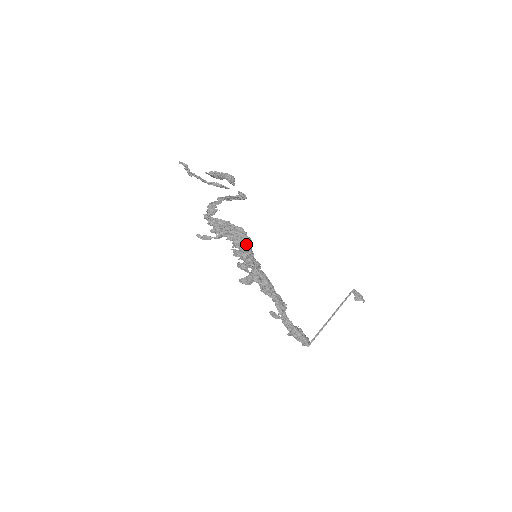
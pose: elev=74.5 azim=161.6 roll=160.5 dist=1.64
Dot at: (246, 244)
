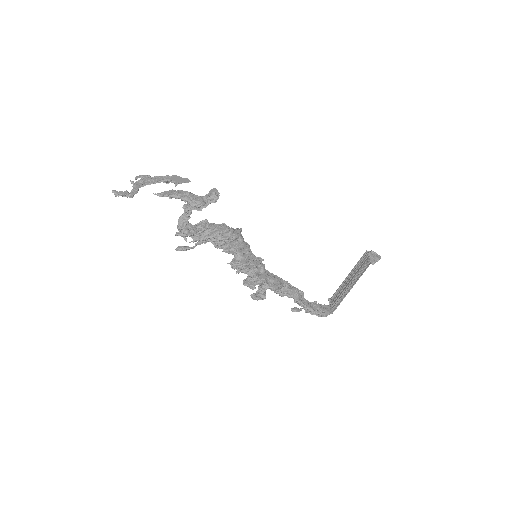
Dot at: (238, 242)
